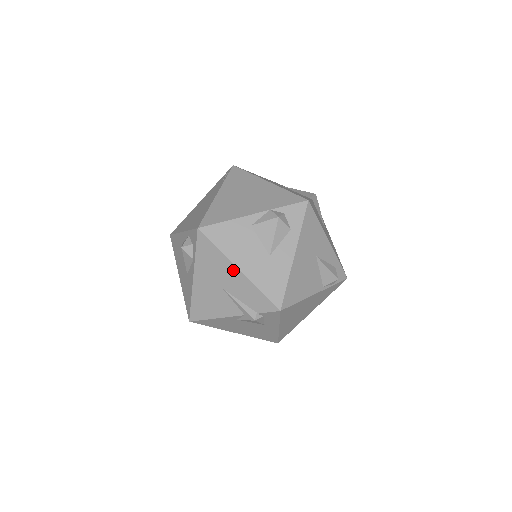
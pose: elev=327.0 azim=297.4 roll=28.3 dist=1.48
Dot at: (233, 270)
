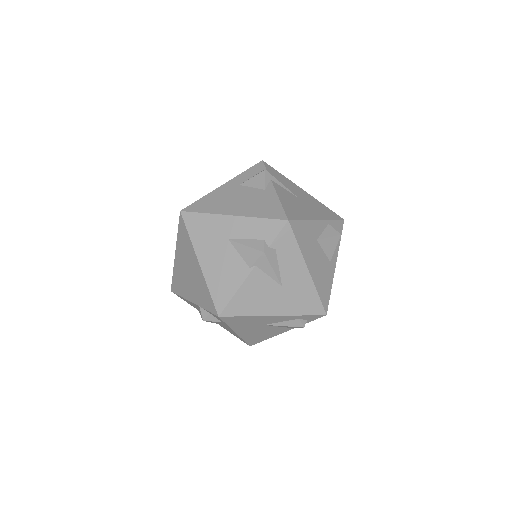
Dot at: occluded
